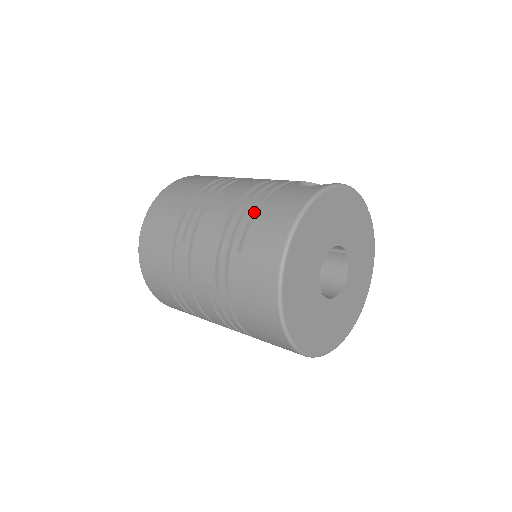
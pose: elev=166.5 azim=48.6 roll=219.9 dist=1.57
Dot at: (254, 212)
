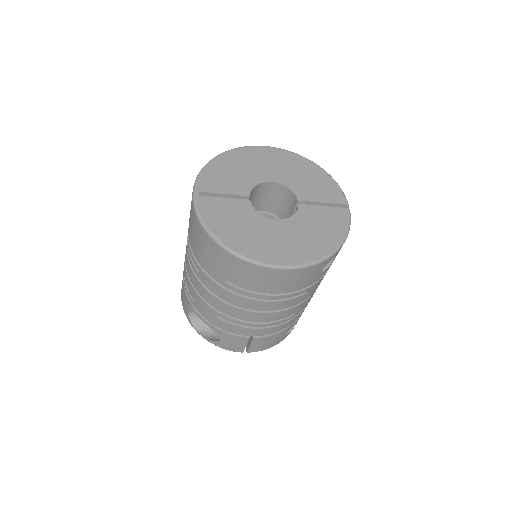
Dot at: occluded
